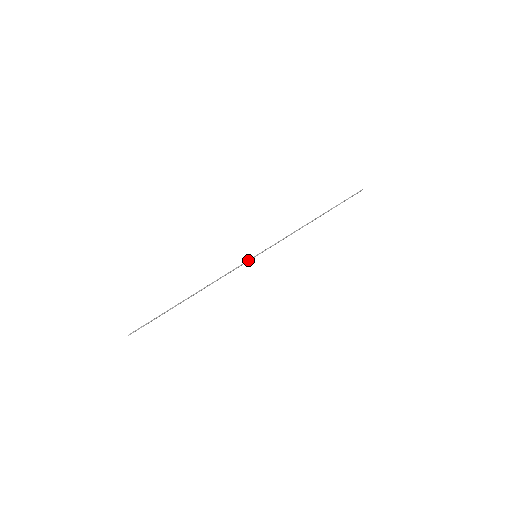
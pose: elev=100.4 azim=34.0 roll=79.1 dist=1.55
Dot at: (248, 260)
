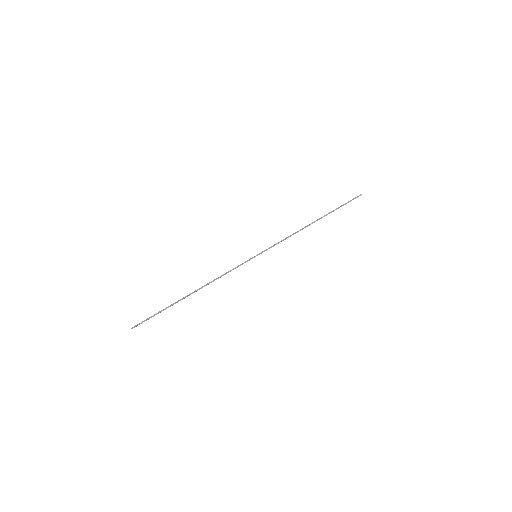
Dot at: (248, 260)
